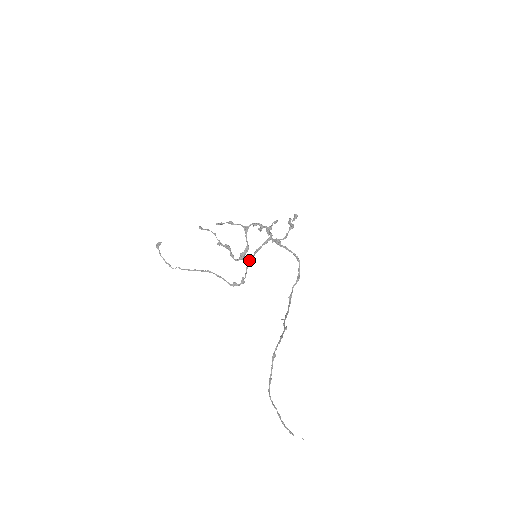
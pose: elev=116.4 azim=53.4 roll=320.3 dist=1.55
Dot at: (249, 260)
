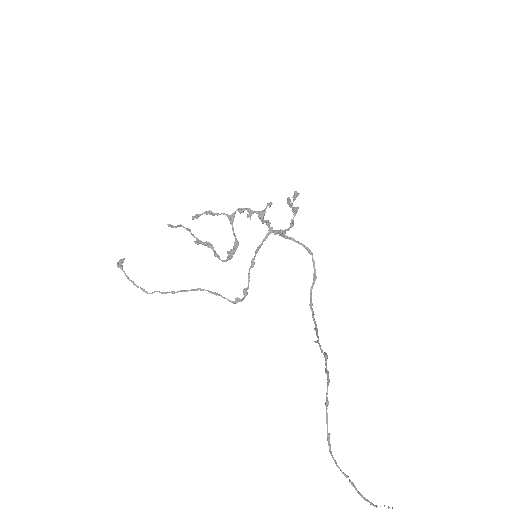
Dot at: occluded
